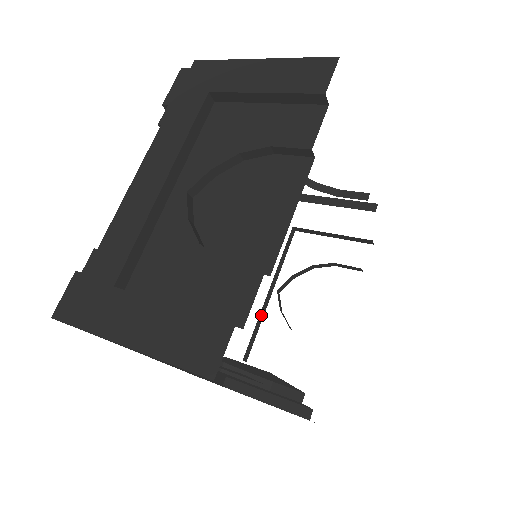
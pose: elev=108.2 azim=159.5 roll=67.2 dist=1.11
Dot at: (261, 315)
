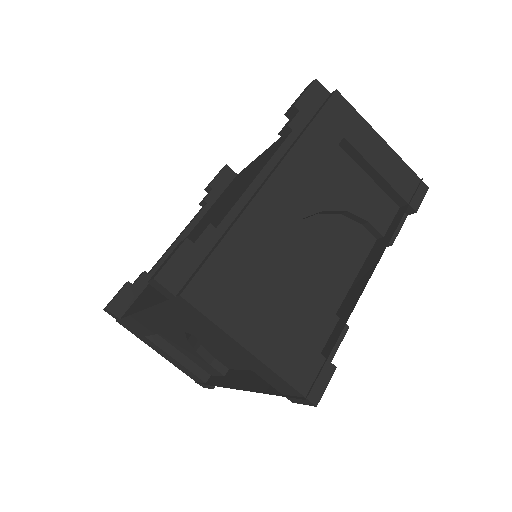
Dot at: occluded
